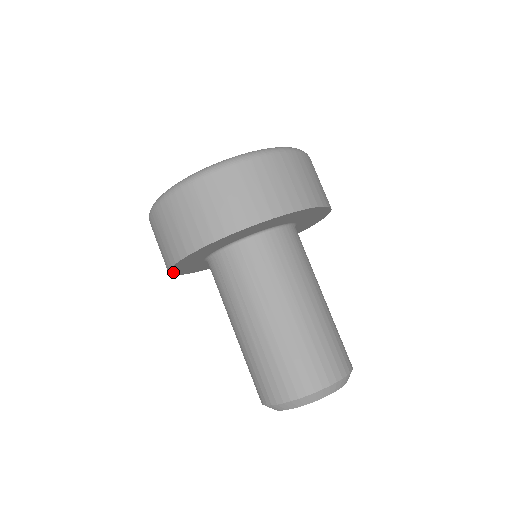
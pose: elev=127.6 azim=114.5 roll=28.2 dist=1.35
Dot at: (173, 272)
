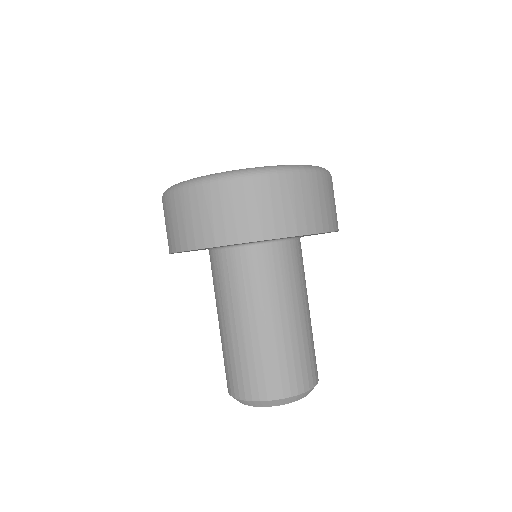
Dot at: occluded
